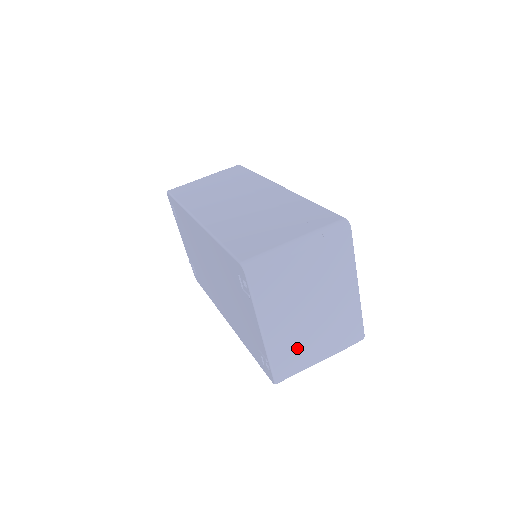
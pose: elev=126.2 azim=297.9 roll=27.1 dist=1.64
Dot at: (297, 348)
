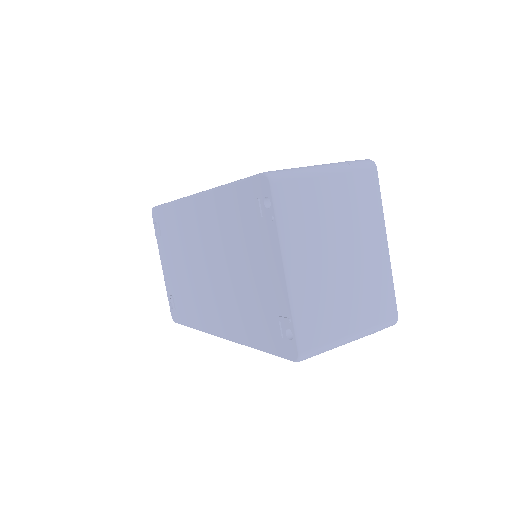
Dot at: (326, 308)
